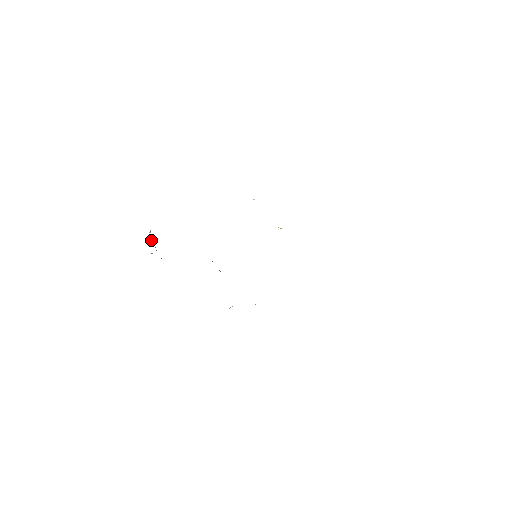
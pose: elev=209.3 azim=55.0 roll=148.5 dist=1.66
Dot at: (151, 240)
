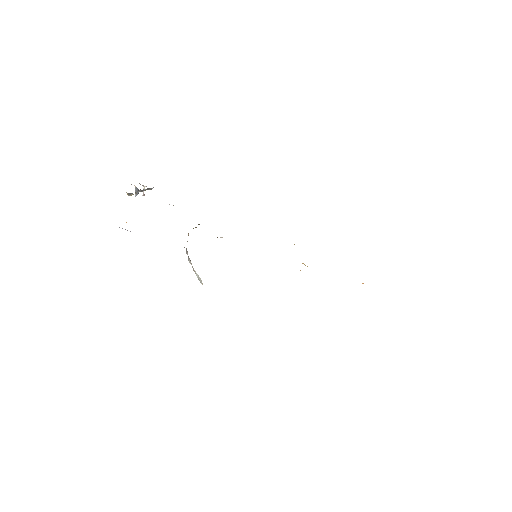
Dot at: occluded
